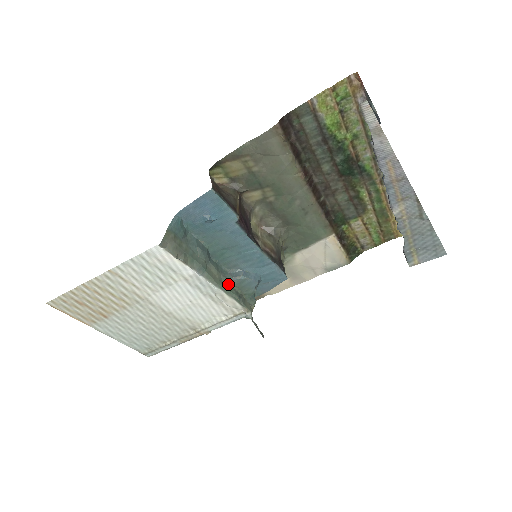
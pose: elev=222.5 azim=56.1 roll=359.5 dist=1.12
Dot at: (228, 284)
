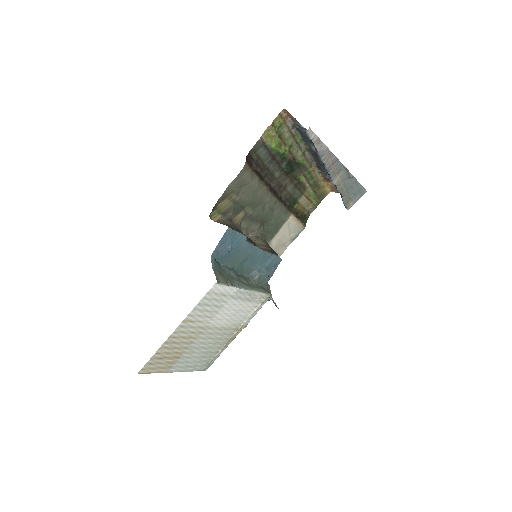
Dot at: (253, 284)
